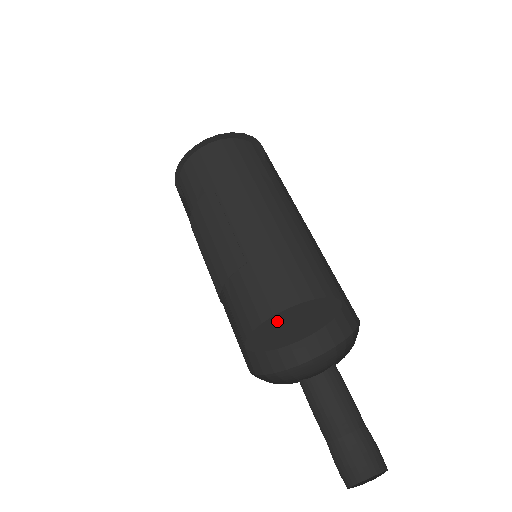
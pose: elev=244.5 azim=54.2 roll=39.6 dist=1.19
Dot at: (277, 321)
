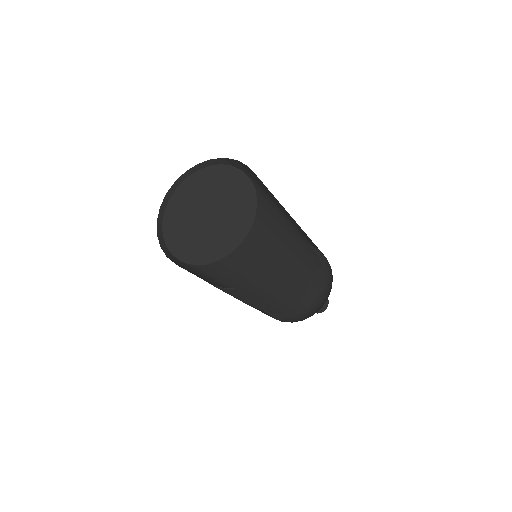
Dot at: occluded
